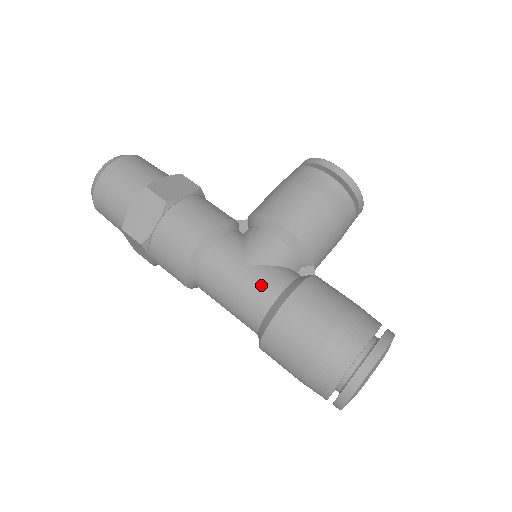
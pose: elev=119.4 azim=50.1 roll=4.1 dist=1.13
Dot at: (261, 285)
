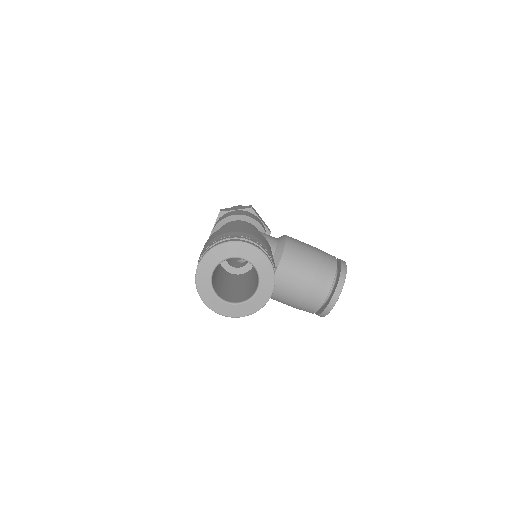
Dot at: occluded
